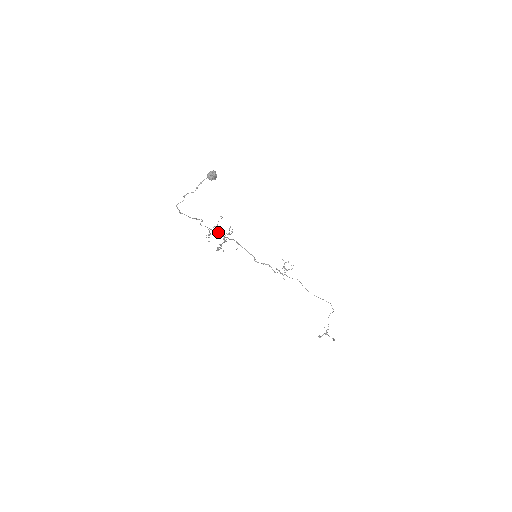
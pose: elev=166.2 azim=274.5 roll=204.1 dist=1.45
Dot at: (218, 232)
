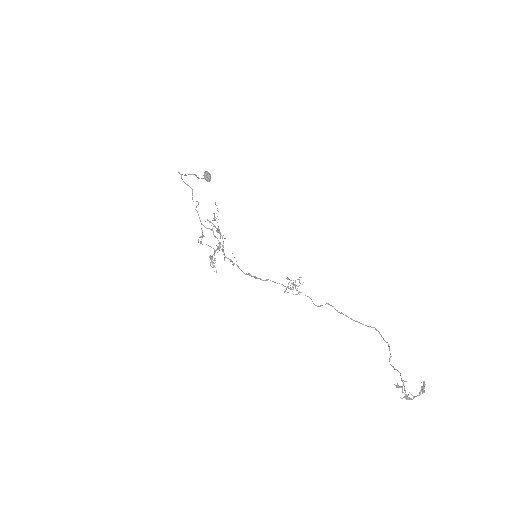
Dot at: (215, 203)
